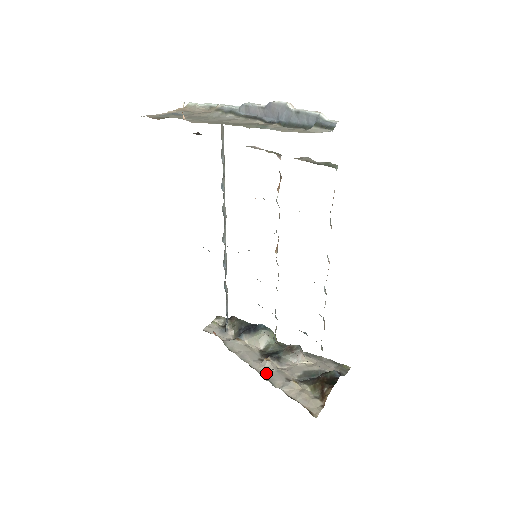
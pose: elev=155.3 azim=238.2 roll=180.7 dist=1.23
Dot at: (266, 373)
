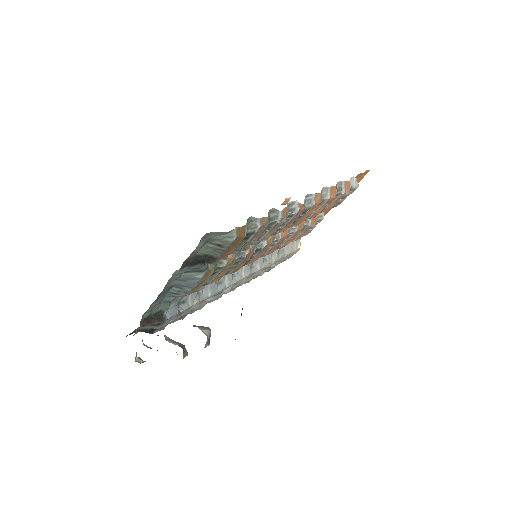
Dot at: occluded
